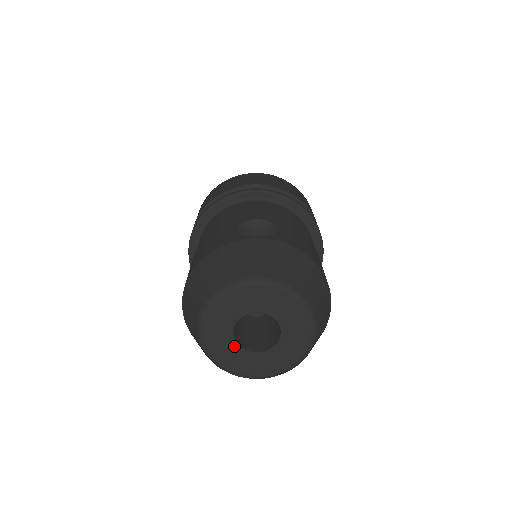
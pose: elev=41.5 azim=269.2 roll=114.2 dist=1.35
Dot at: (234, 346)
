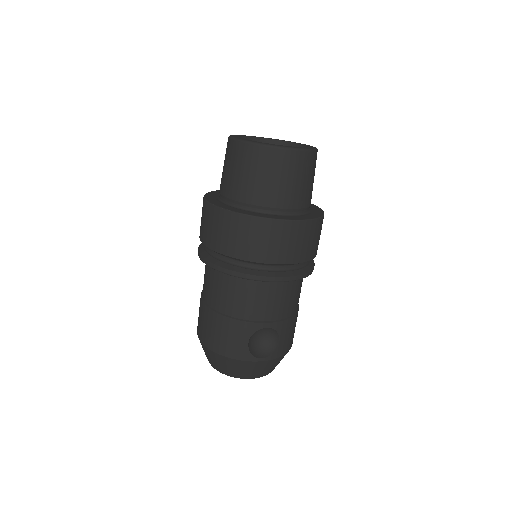
Dot at: occluded
